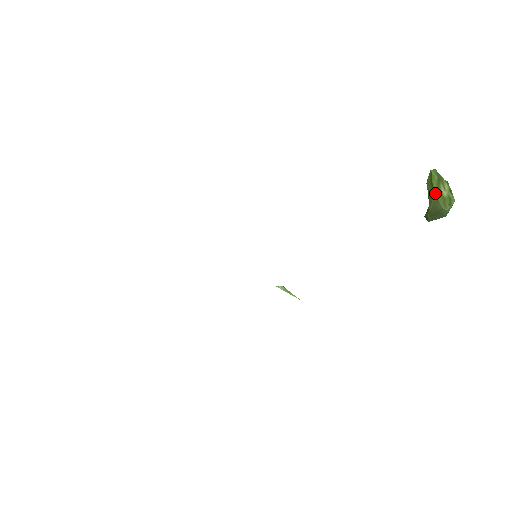
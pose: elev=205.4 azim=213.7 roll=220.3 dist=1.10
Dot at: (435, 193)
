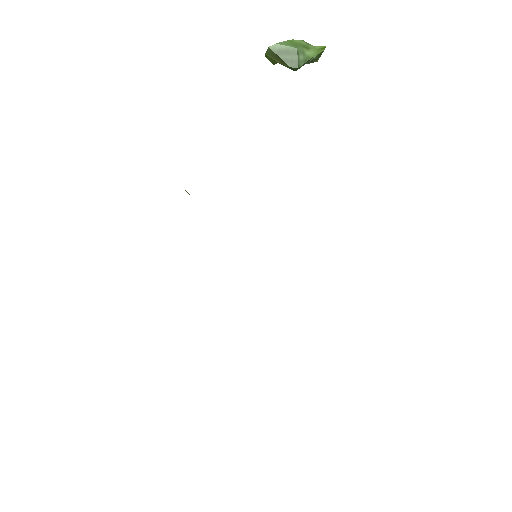
Dot at: (265, 54)
